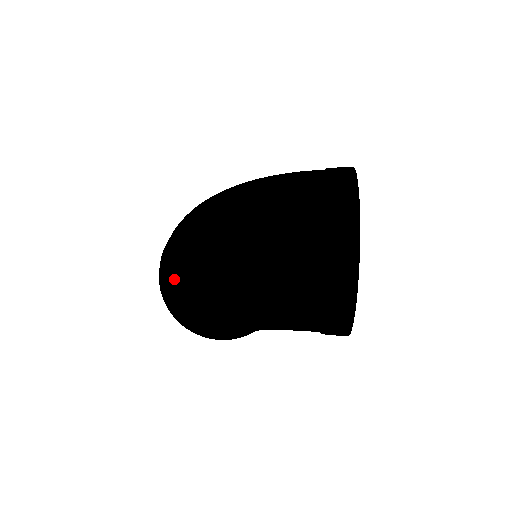
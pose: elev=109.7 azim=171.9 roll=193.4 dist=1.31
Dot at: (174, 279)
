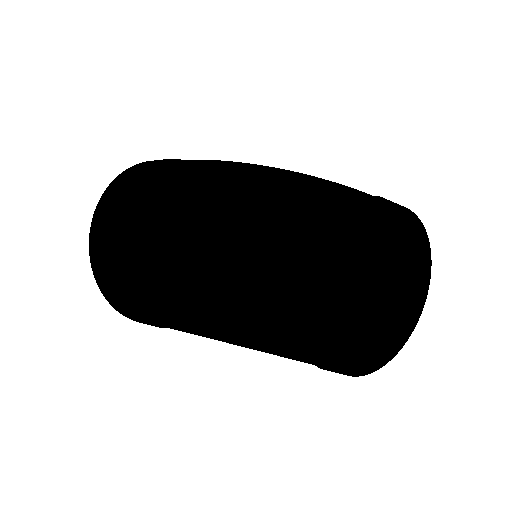
Dot at: (164, 270)
